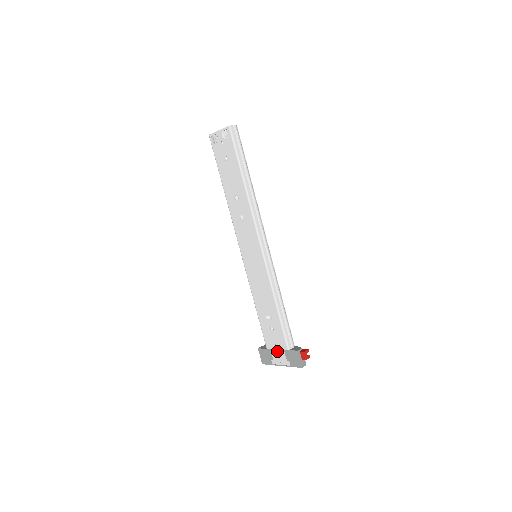
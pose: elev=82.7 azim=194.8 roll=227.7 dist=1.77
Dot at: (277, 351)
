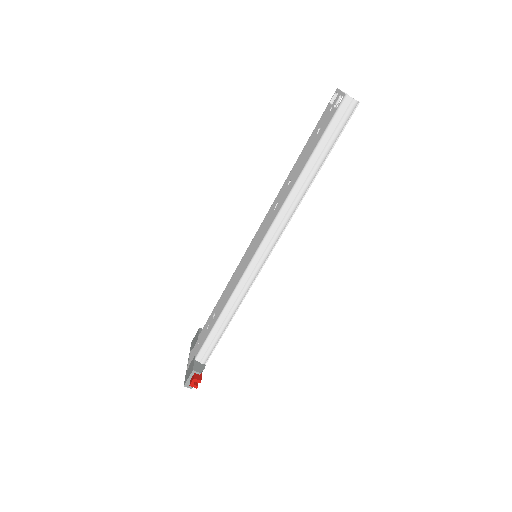
Dot at: (195, 348)
